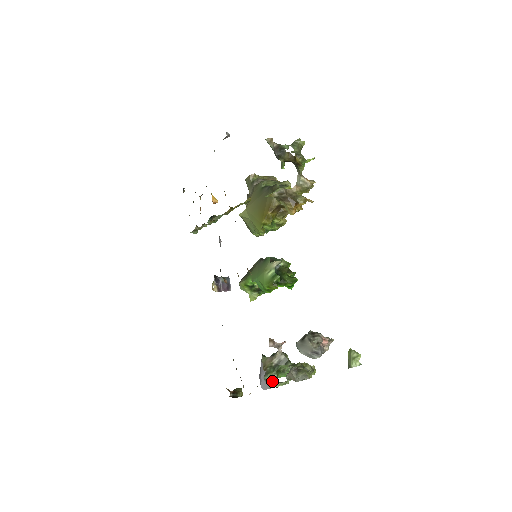
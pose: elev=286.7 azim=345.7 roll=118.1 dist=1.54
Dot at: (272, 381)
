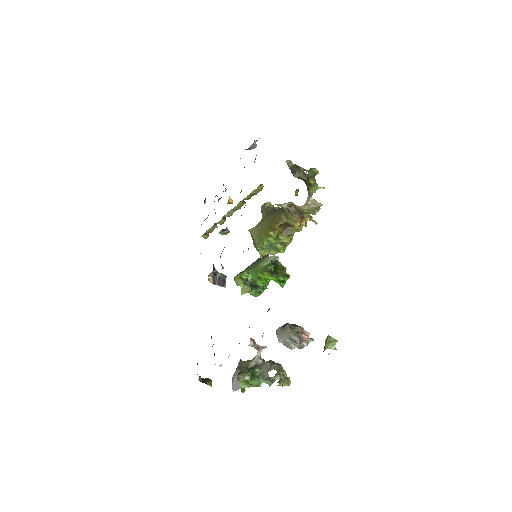
Dot at: (244, 381)
